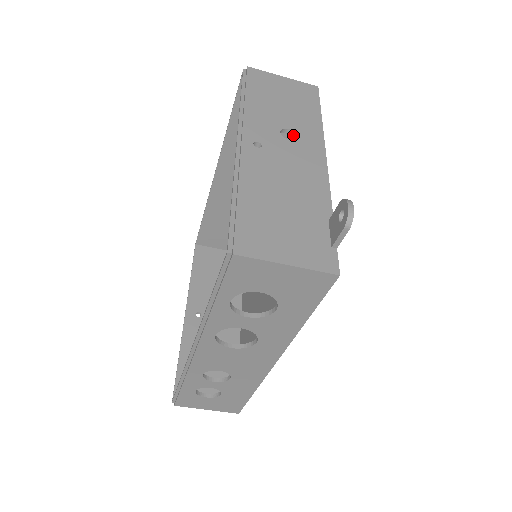
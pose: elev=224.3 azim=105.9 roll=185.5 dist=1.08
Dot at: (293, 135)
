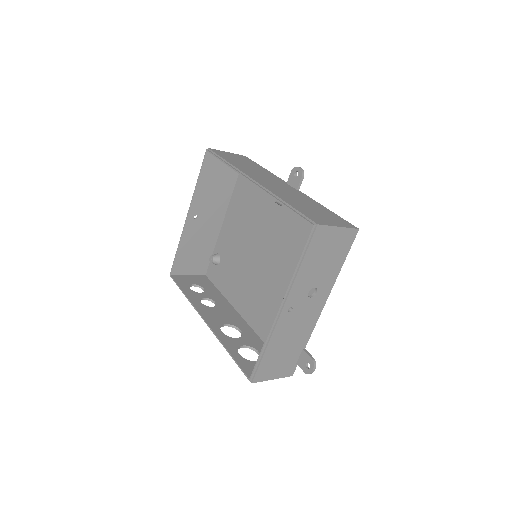
Dot at: (316, 288)
